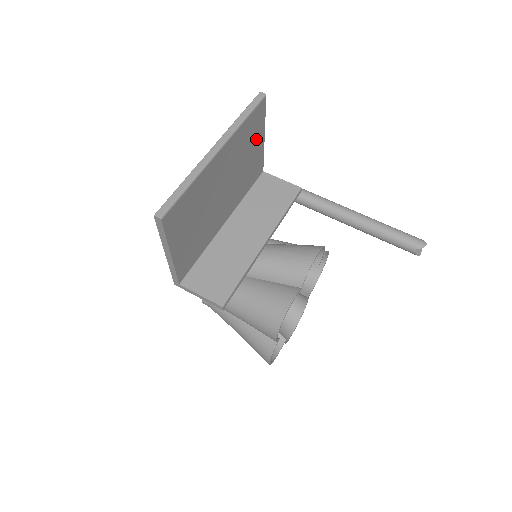
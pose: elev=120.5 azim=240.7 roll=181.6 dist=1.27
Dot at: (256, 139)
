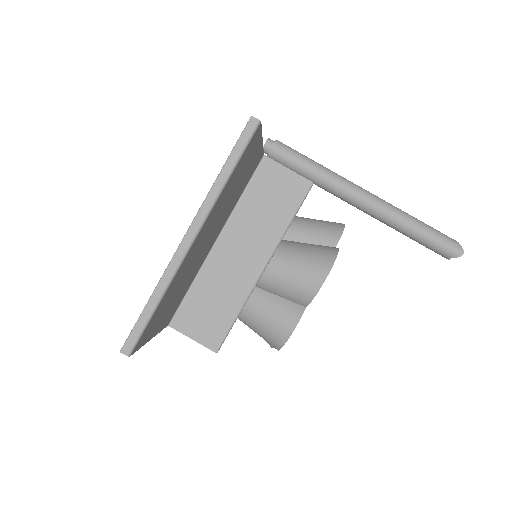
Dot at: (249, 159)
